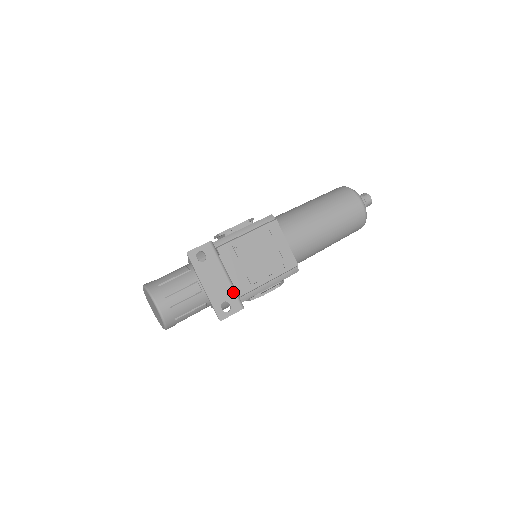
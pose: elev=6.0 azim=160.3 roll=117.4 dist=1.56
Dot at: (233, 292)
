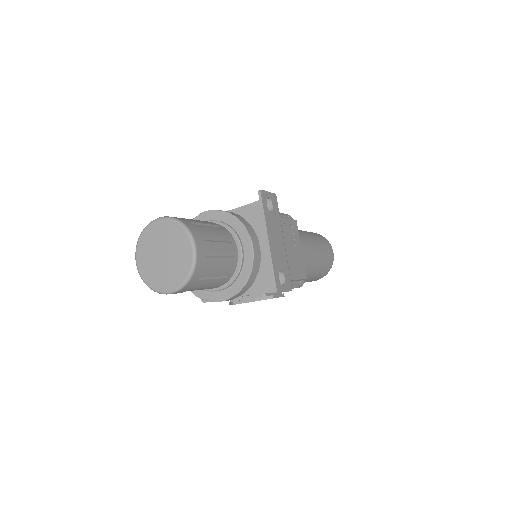
Dot at: (287, 265)
